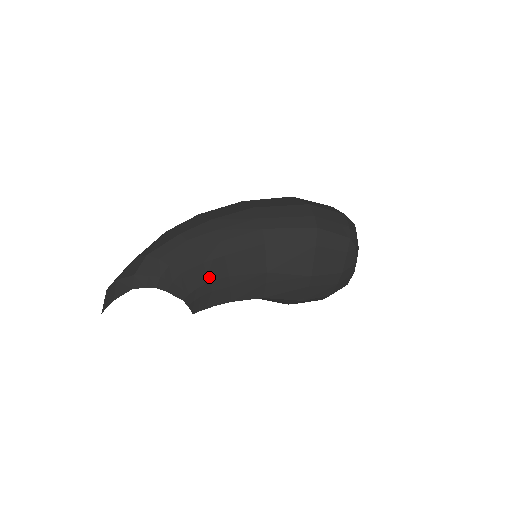
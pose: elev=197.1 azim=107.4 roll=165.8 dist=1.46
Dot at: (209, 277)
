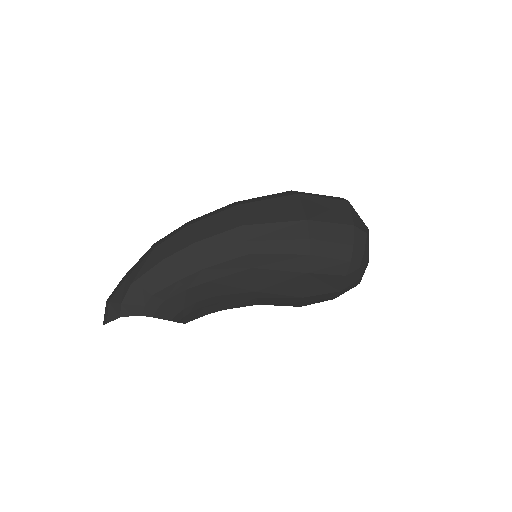
Dot at: (195, 299)
